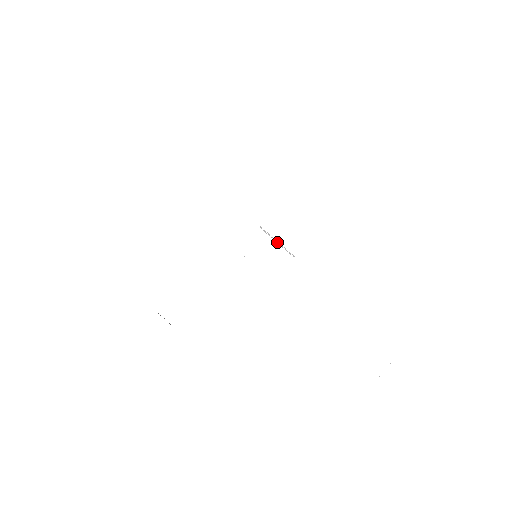
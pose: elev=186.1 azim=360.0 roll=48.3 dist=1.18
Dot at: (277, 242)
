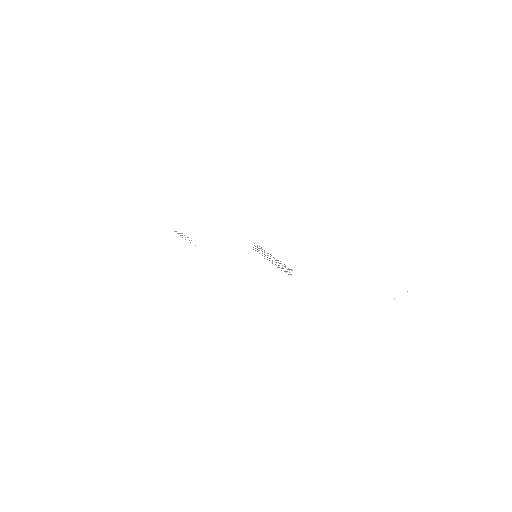
Dot at: occluded
